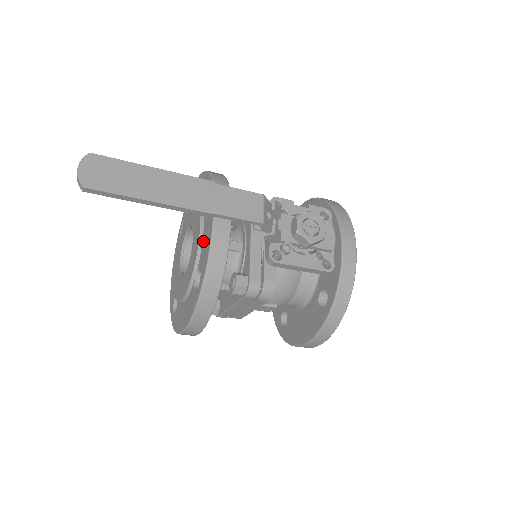
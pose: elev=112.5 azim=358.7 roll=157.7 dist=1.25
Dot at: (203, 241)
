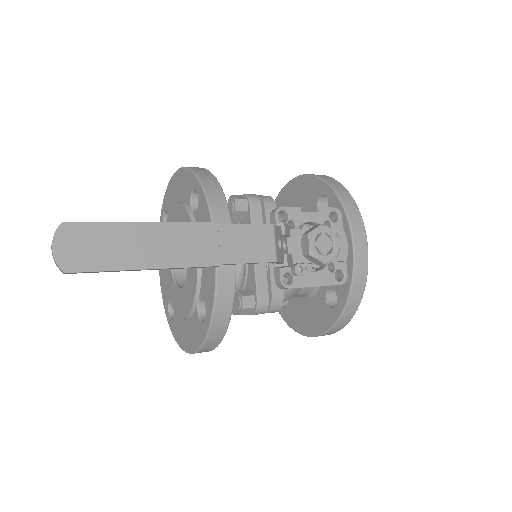
Dot at: (203, 268)
